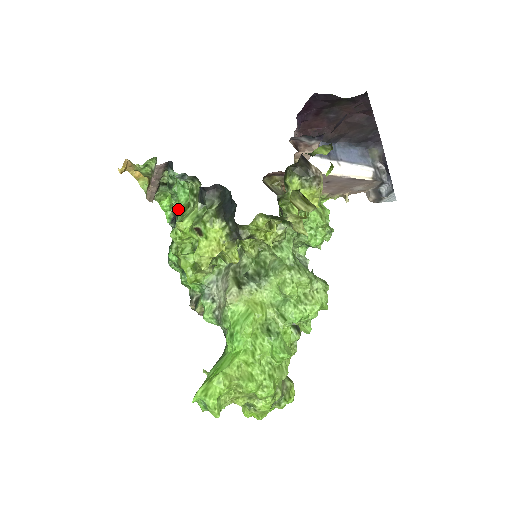
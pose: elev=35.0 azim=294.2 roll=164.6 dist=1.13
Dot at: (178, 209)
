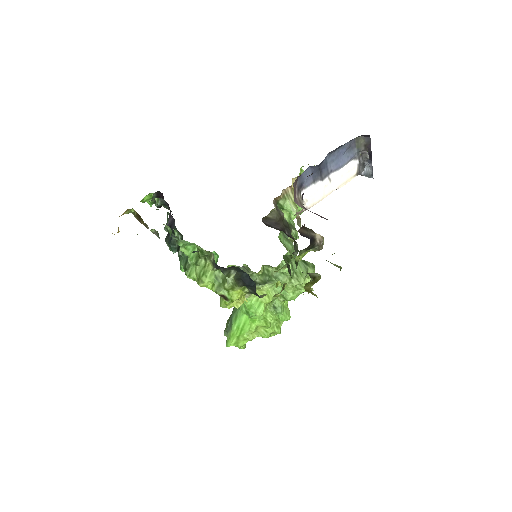
Dot at: (187, 255)
